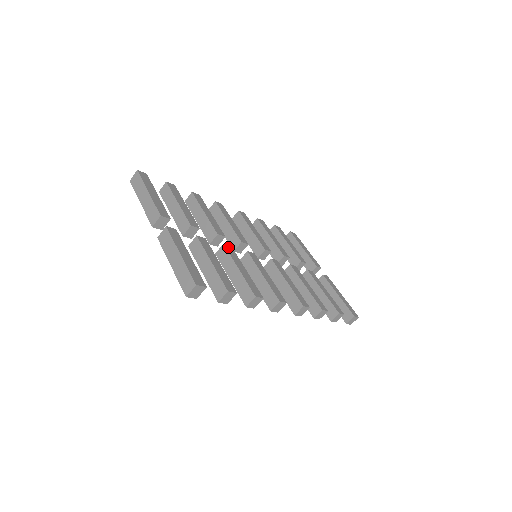
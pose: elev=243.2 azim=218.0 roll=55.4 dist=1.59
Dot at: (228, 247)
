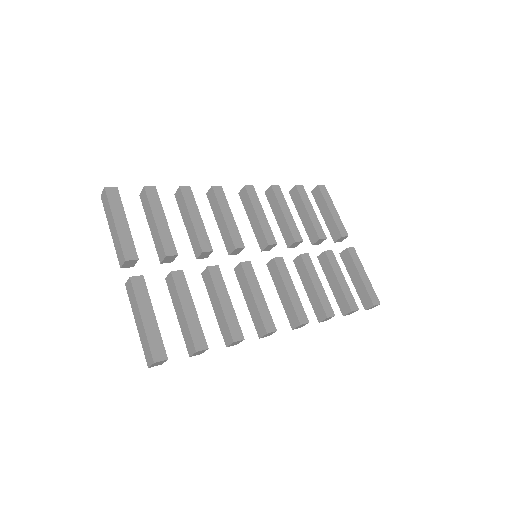
Dot at: (213, 269)
